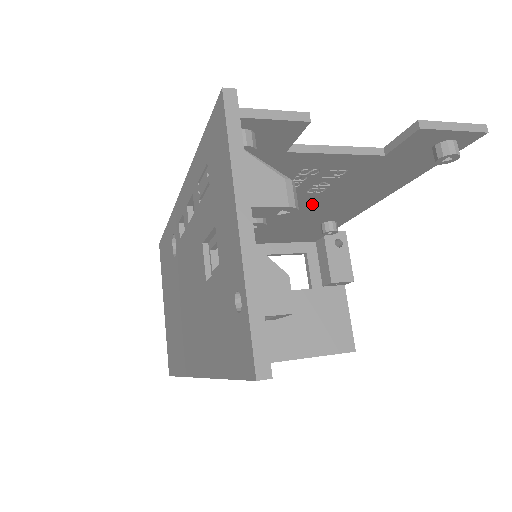
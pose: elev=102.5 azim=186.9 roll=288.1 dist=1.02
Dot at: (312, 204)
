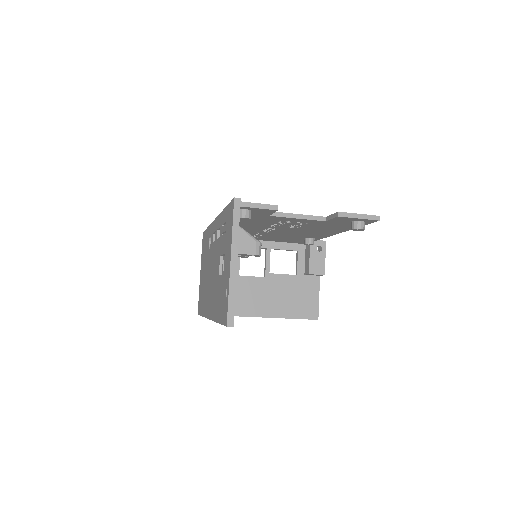
Dot at: (294, 231)
